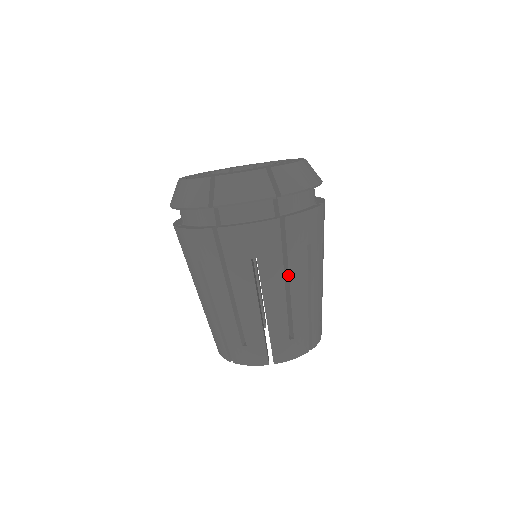
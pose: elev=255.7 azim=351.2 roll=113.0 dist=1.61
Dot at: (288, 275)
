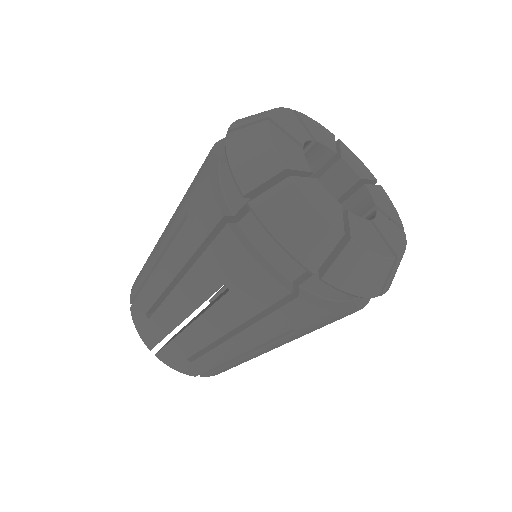
Dot at: occluded
